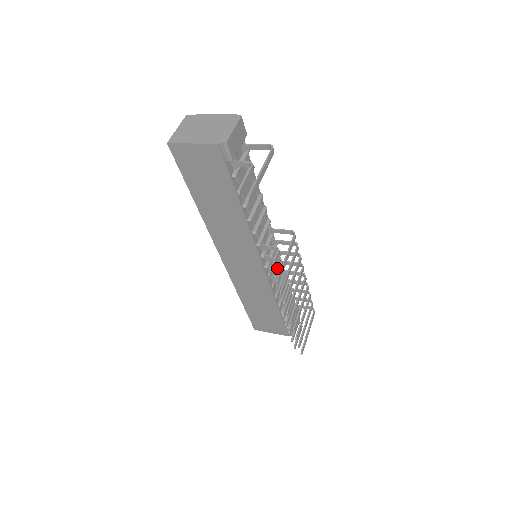
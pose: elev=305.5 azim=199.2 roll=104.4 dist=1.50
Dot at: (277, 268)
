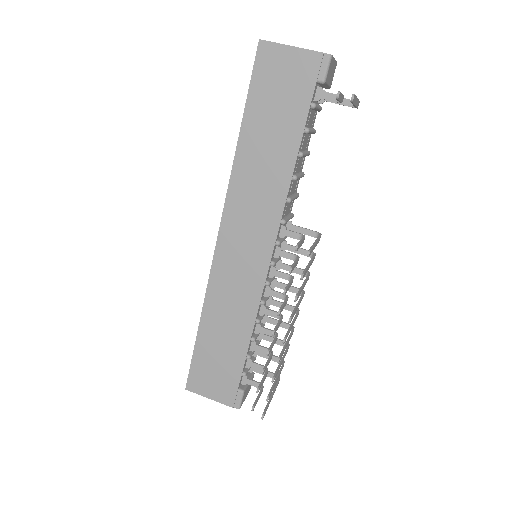
Dot at: (283, 272)
